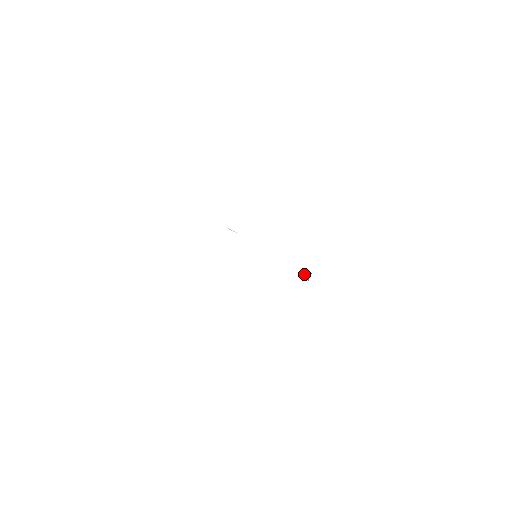
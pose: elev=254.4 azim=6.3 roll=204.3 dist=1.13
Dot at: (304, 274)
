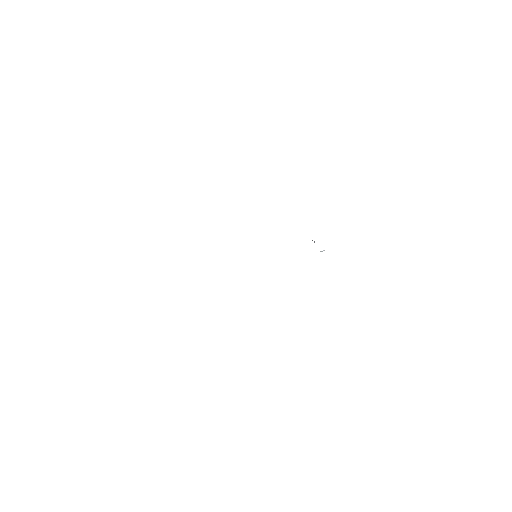
Dot at: occluded
